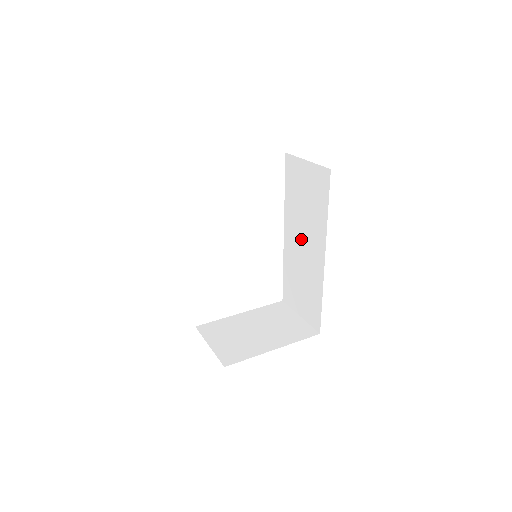
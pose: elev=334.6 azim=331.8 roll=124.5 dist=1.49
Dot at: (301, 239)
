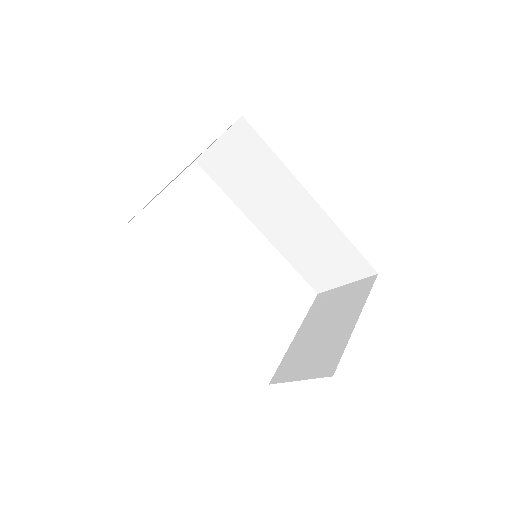
Dot at: (278, 214)
